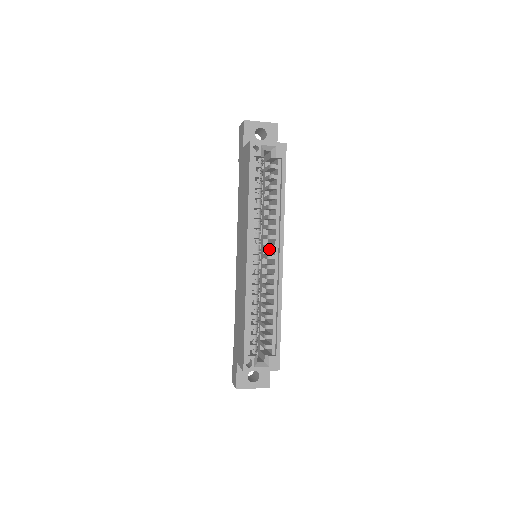
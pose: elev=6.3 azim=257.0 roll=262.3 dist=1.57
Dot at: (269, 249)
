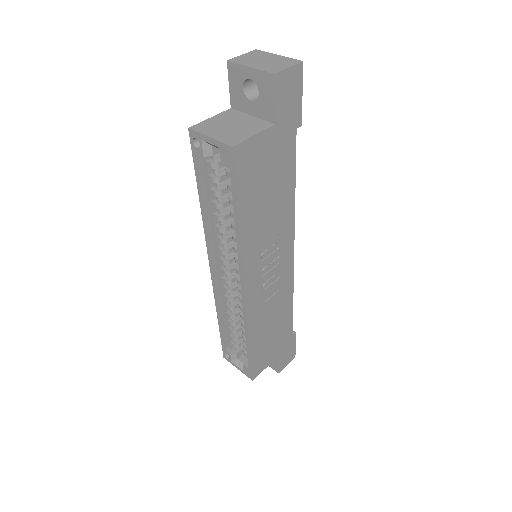
Dot at: occluded
